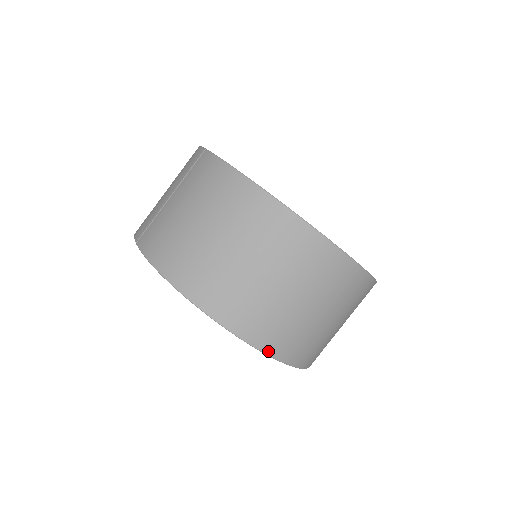
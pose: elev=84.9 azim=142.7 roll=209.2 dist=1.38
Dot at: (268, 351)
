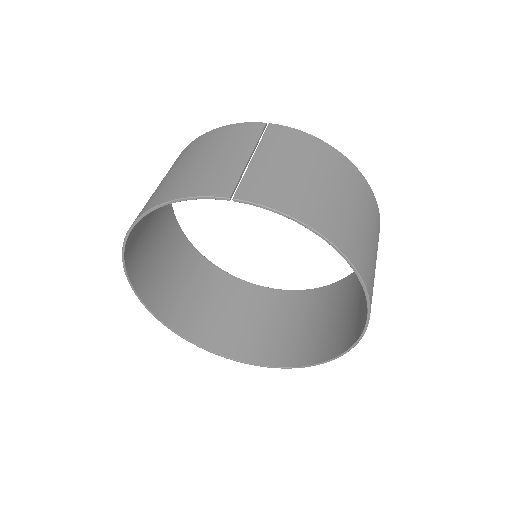
Dot at: occluded
